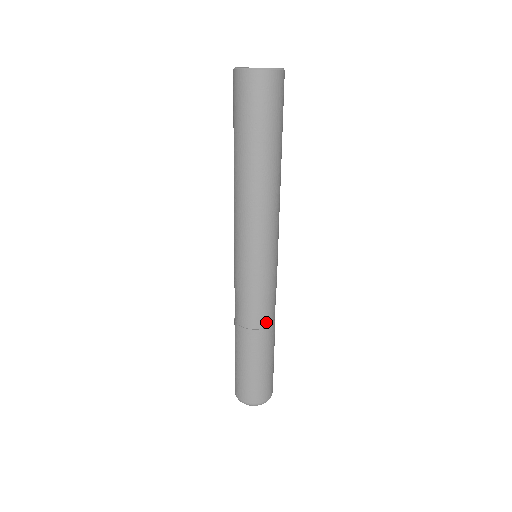
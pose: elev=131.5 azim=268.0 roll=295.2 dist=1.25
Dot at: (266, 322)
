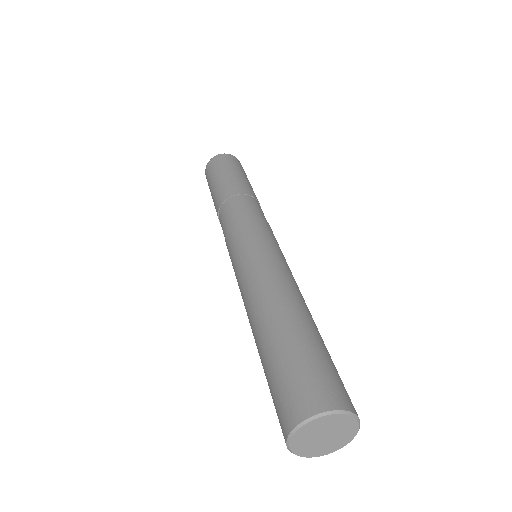
Dot at: occluded
